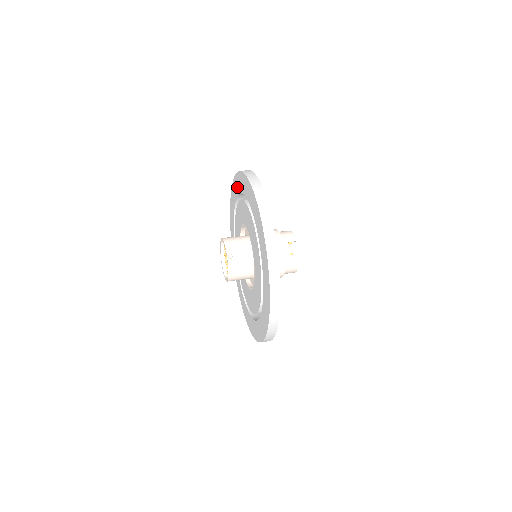
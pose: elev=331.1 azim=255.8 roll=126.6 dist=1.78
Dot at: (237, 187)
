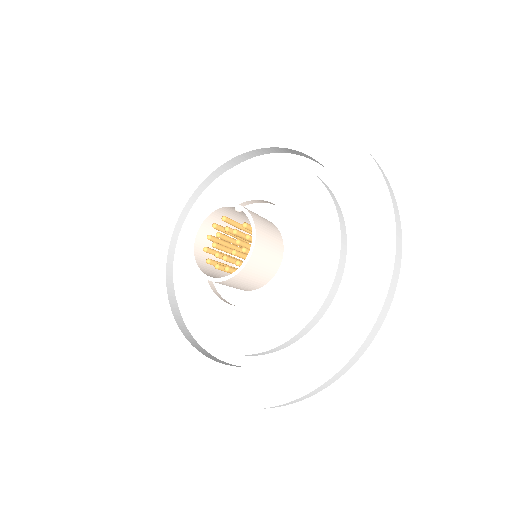
Dot at: (170, 216)
